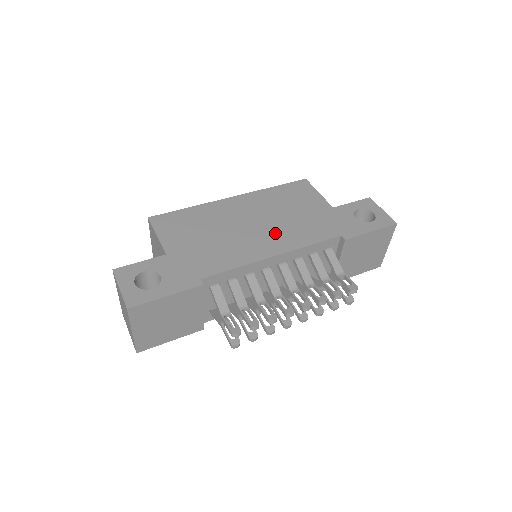
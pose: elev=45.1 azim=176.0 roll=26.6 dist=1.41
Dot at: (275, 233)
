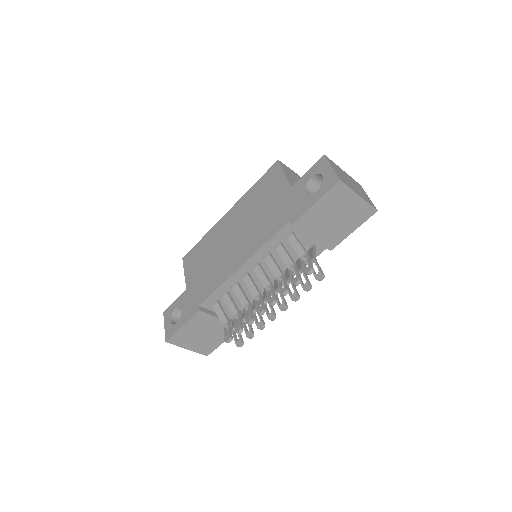
Dot at: (245, 241)
